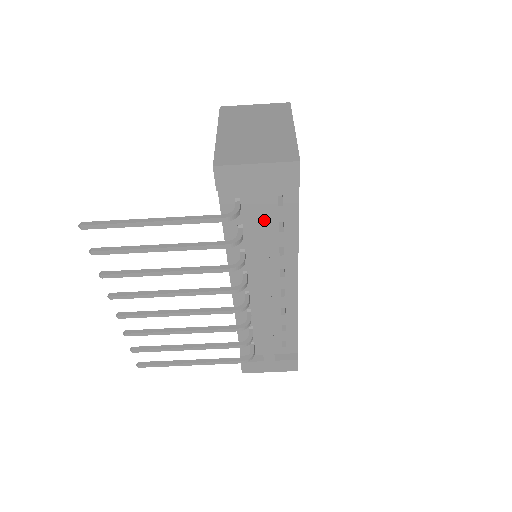
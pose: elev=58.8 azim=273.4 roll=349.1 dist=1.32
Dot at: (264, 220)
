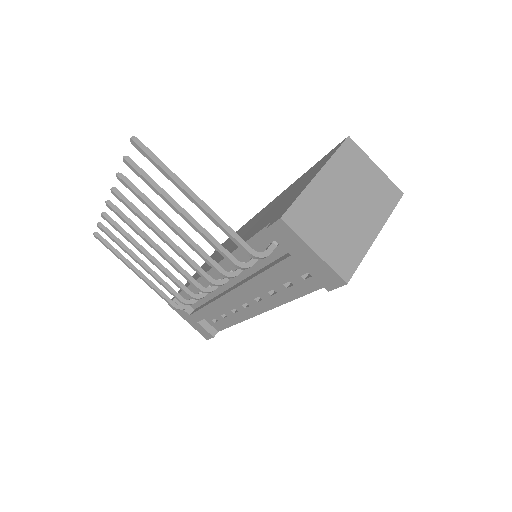
Dot at: (280, 275)
